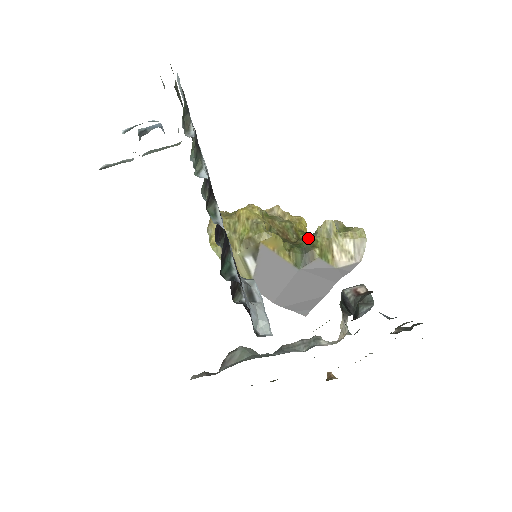
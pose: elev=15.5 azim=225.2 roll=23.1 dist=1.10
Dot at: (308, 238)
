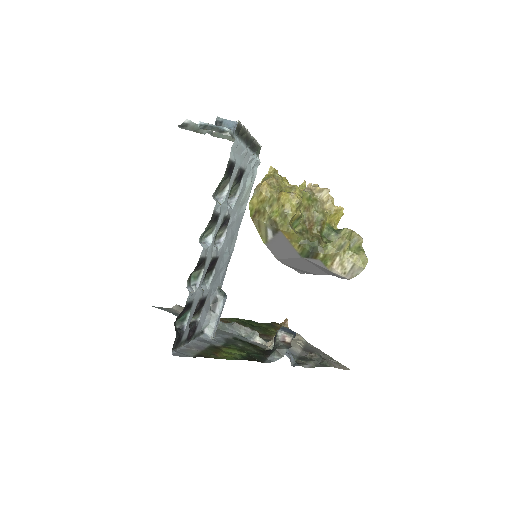
Dot at: (328, 235)
